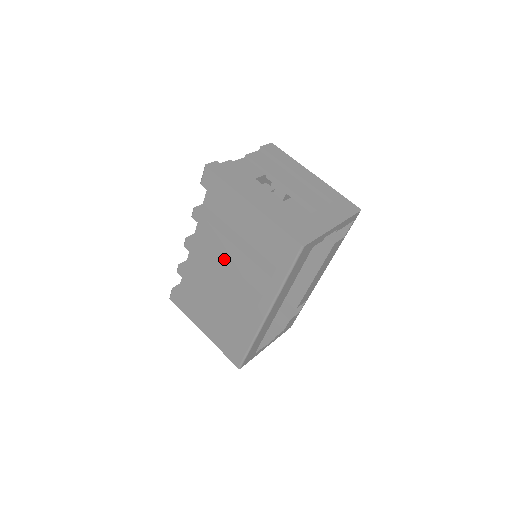
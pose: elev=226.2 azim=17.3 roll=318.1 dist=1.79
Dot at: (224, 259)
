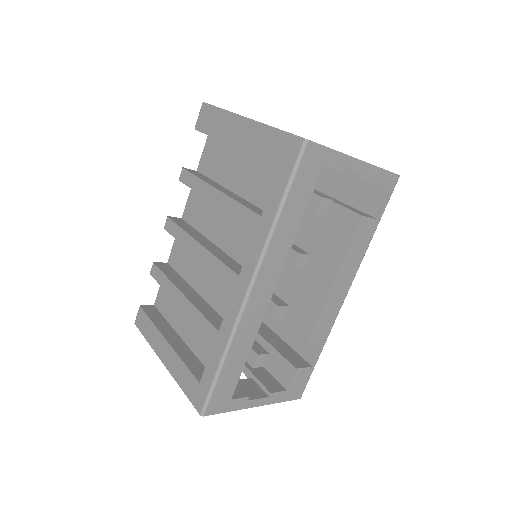
Dot at: (209, 238)
